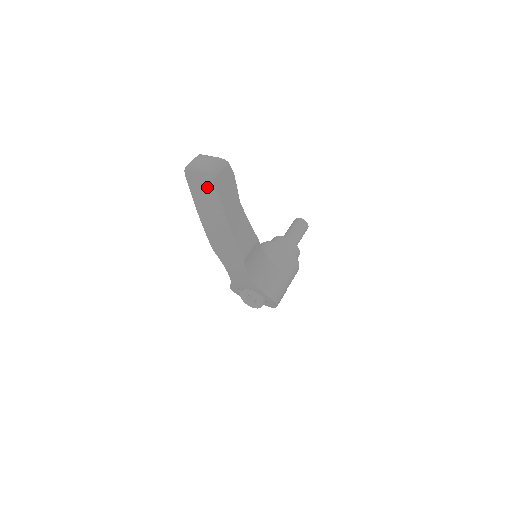
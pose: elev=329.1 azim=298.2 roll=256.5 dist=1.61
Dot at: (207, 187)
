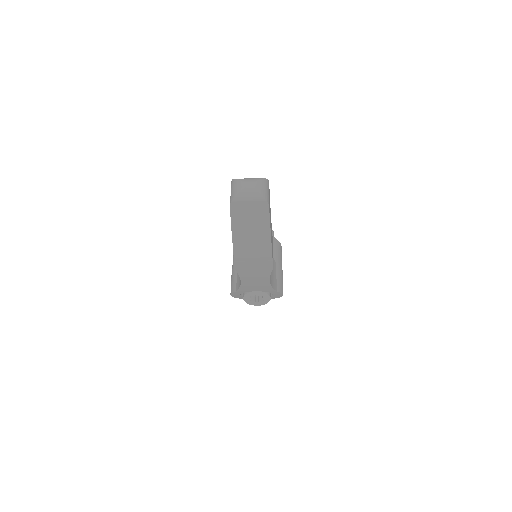
Dot at: (257, 214)
